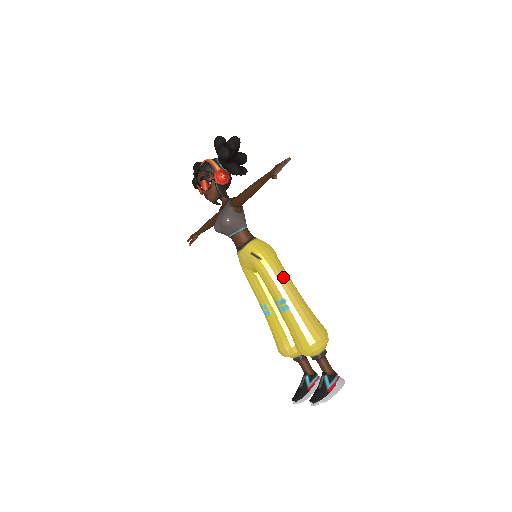
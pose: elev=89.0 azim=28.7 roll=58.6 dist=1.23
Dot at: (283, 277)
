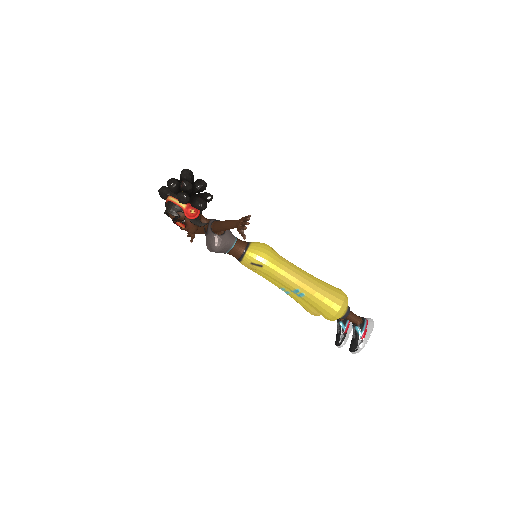
Dot at: (288, 272)
